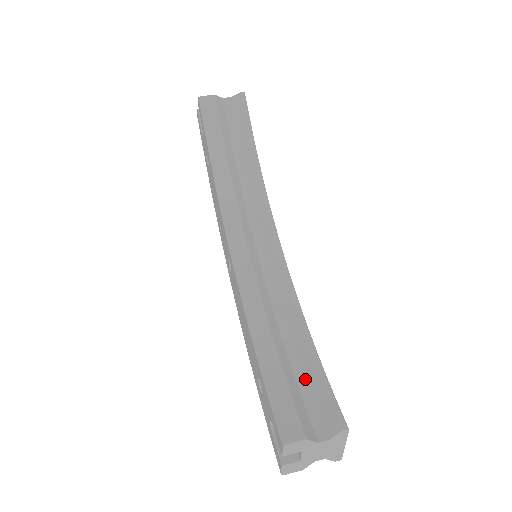
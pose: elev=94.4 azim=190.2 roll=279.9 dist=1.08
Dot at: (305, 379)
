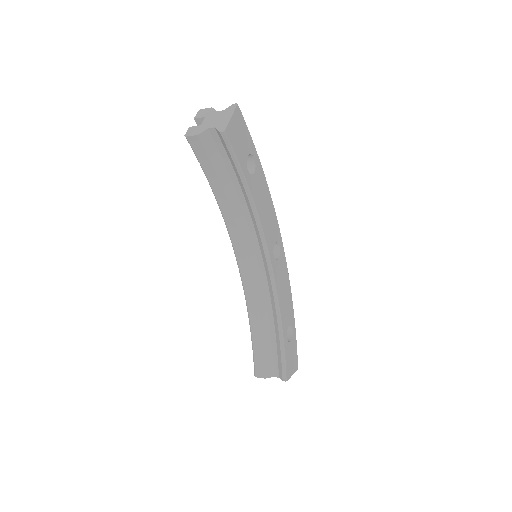
Dot at: (276, 343)
